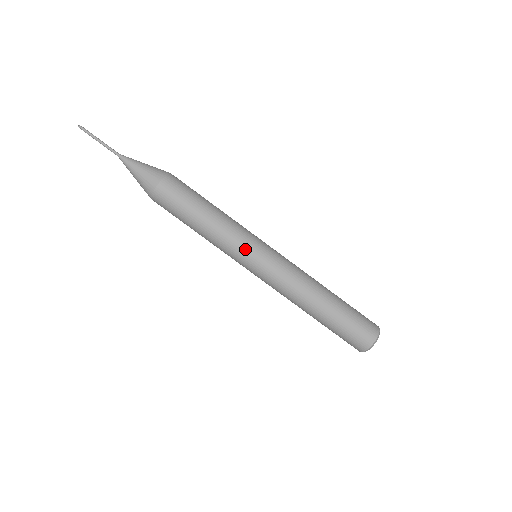
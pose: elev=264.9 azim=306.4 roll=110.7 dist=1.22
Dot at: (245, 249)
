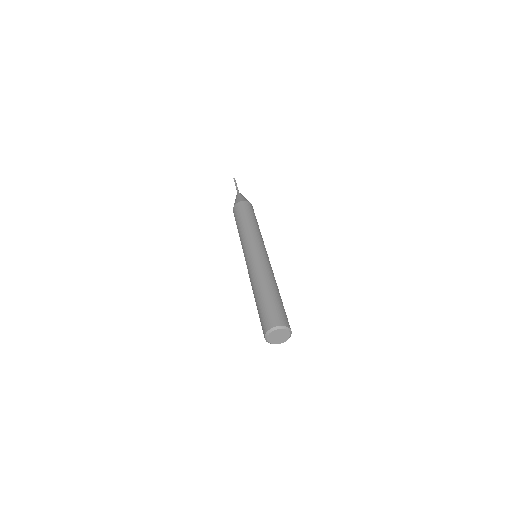
Dot at: (245, 246)
